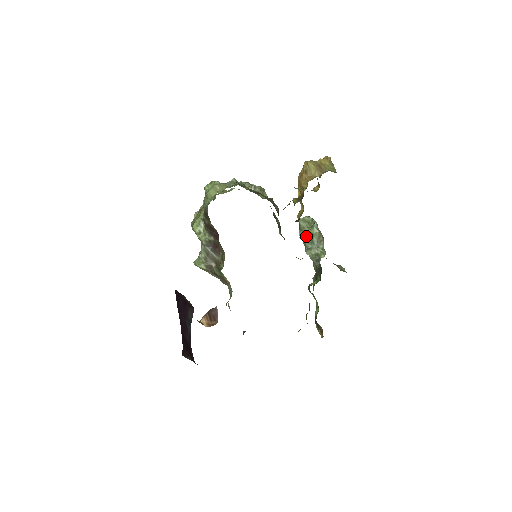
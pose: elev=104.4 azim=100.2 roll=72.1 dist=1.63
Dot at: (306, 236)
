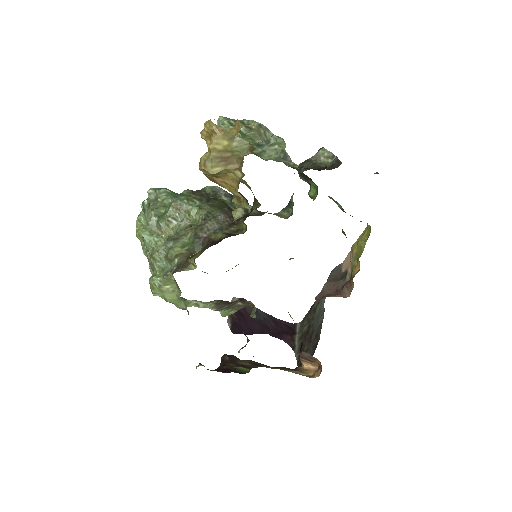
Dot at: occluded
